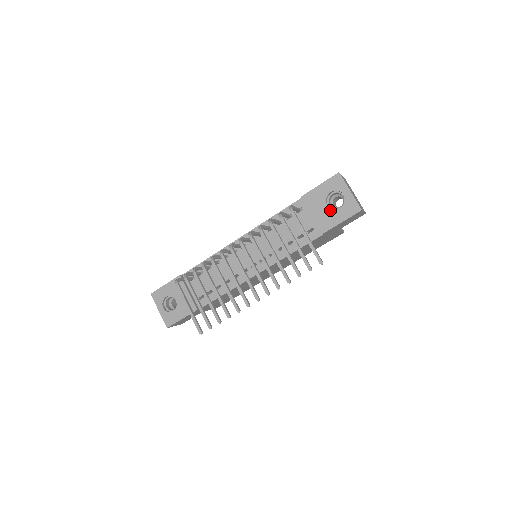
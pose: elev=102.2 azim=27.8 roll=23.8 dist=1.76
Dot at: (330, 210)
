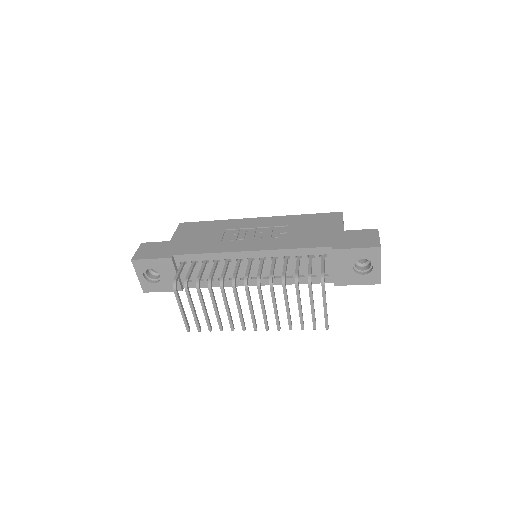
Dot at: (353, 272)
